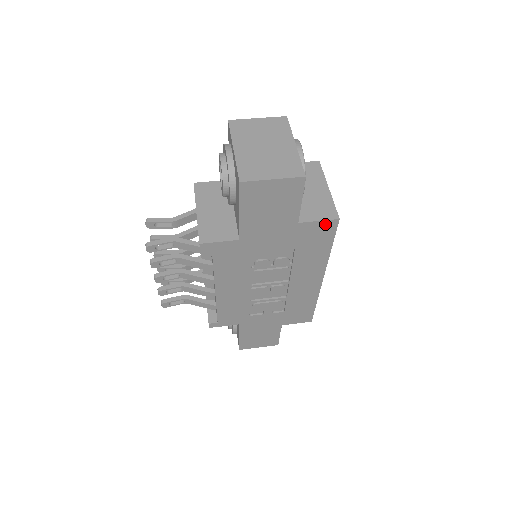
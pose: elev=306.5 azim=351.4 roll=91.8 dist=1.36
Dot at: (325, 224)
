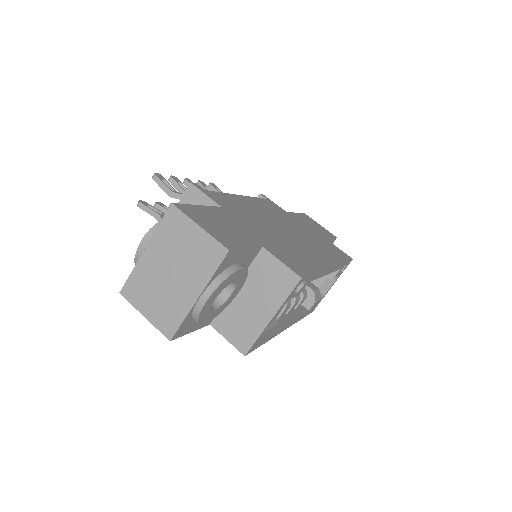
Dot at: (236, 343)
